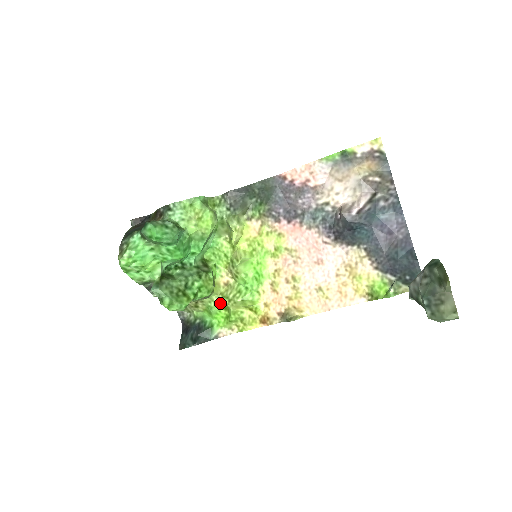
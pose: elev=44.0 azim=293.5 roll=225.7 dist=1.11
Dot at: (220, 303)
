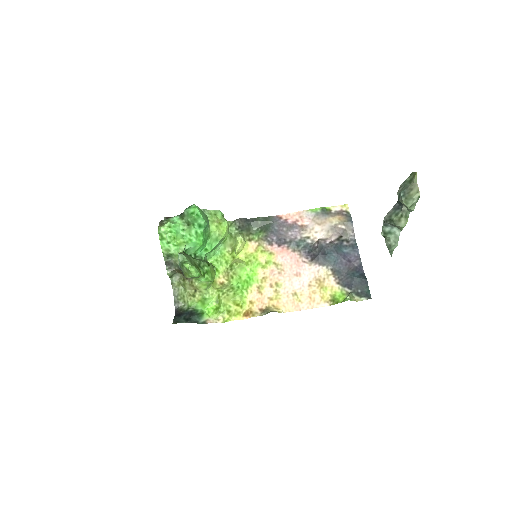
Dot at: (214, 296)
